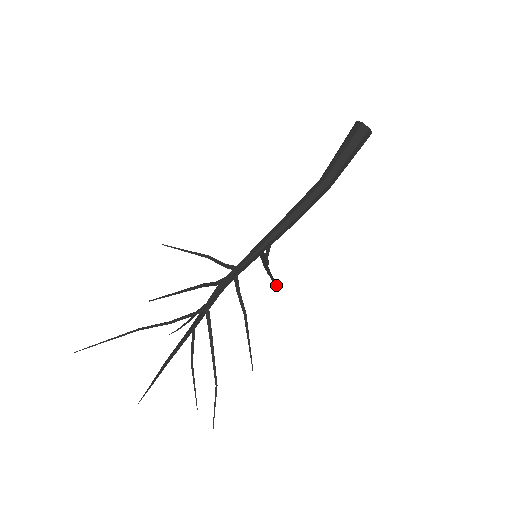
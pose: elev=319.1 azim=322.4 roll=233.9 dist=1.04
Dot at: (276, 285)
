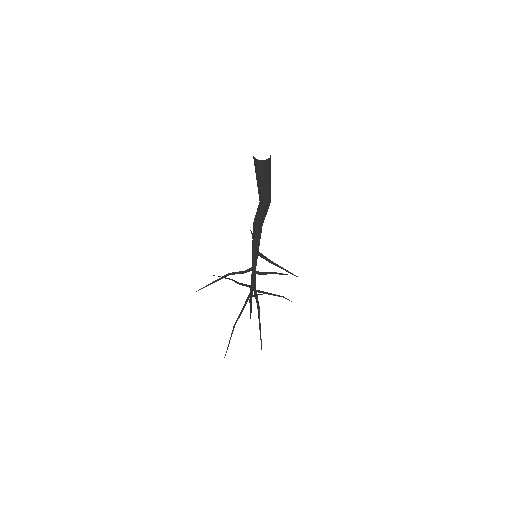
Dot at: occluded
